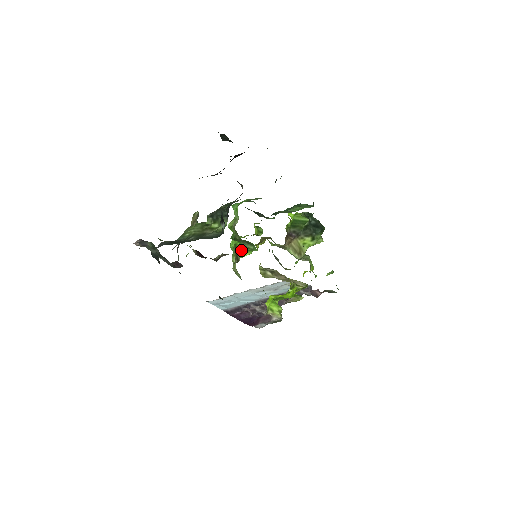
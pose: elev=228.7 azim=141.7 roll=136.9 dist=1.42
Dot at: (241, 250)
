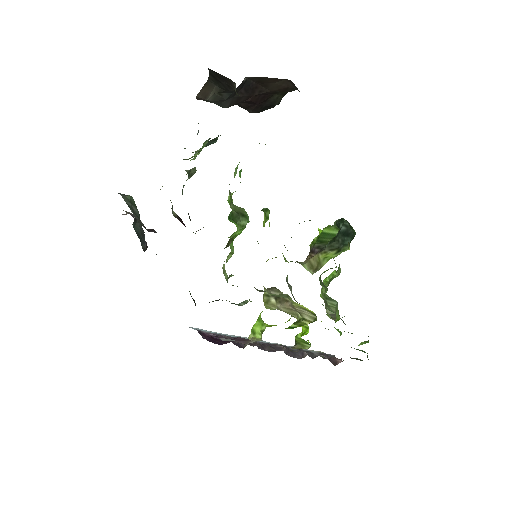
Dot at: (236, 236)
